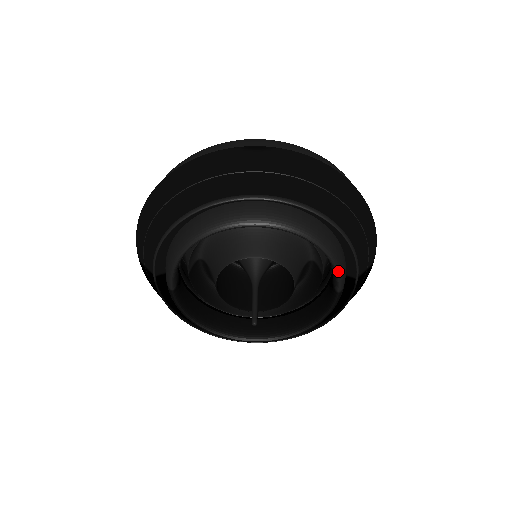
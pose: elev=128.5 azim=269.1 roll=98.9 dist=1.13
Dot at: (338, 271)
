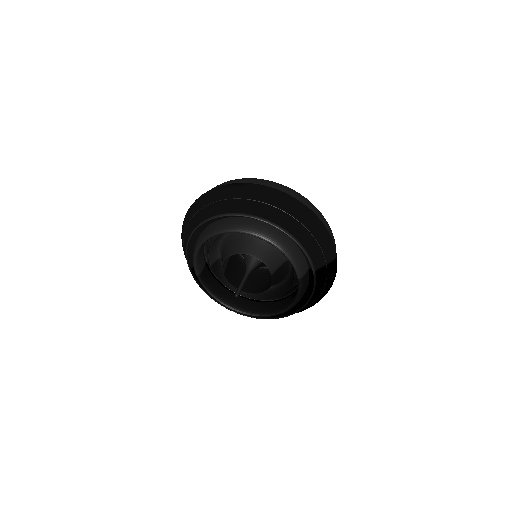
Dot at: (292, 263)
